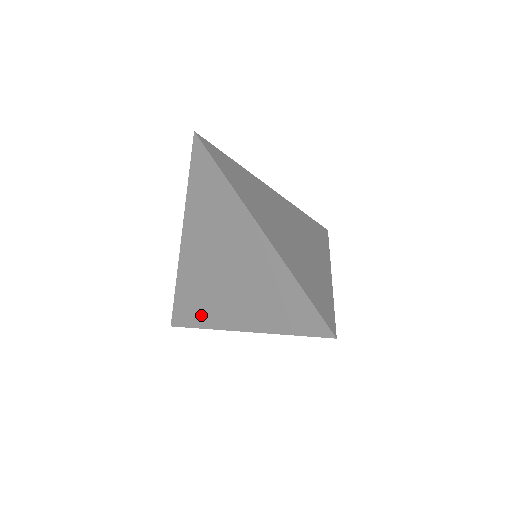
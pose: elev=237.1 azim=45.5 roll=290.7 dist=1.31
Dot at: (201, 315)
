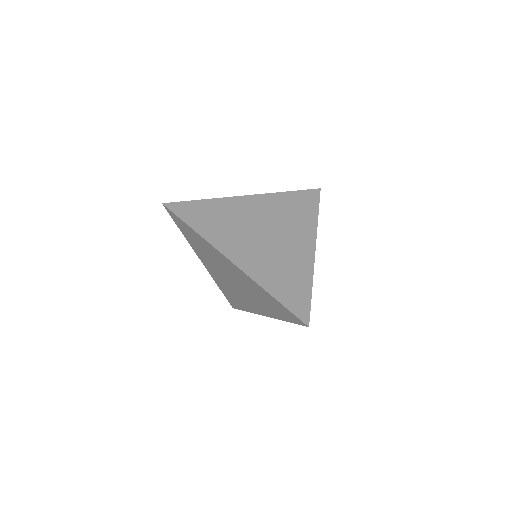
Dot at: (241, 305)
